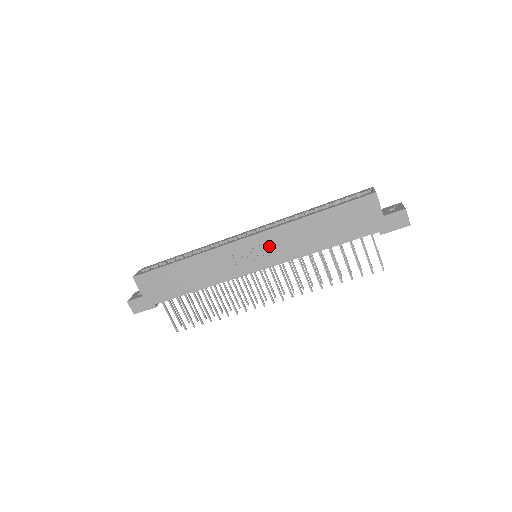
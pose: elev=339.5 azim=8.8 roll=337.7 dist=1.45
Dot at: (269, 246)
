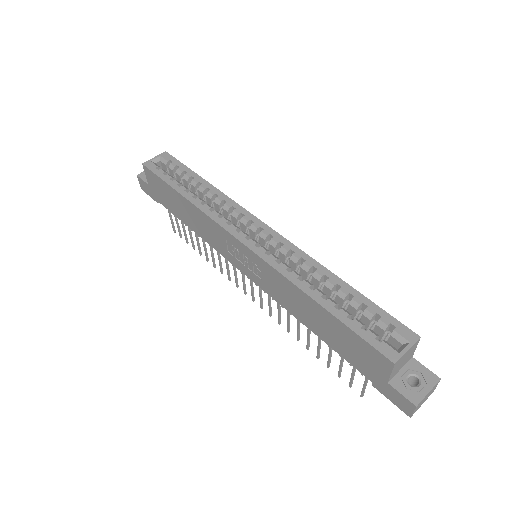
Dot at: (261, 272)
